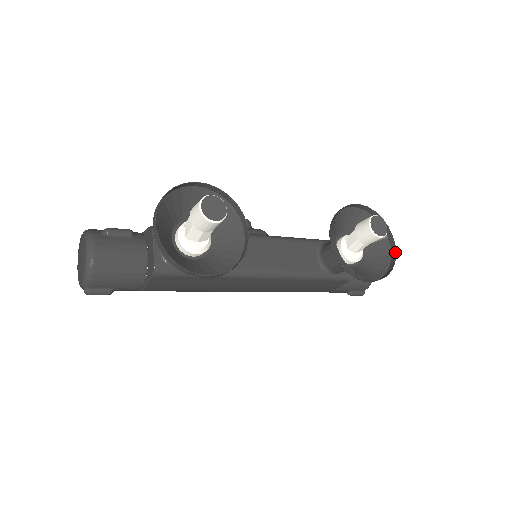
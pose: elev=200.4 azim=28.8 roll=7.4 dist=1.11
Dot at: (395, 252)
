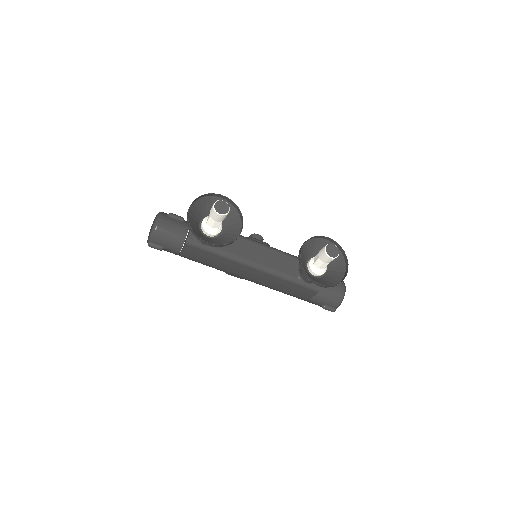
Dot at: (346, 275)
